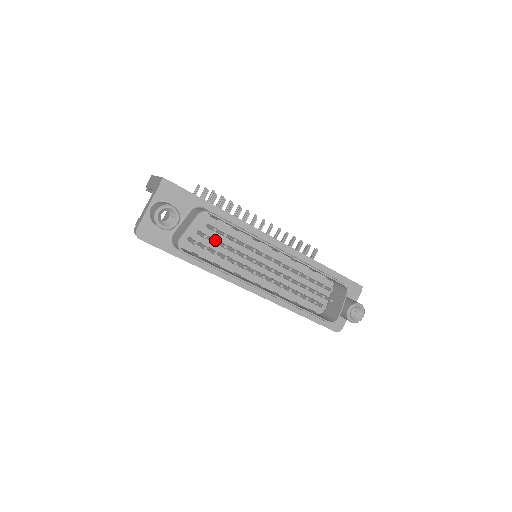
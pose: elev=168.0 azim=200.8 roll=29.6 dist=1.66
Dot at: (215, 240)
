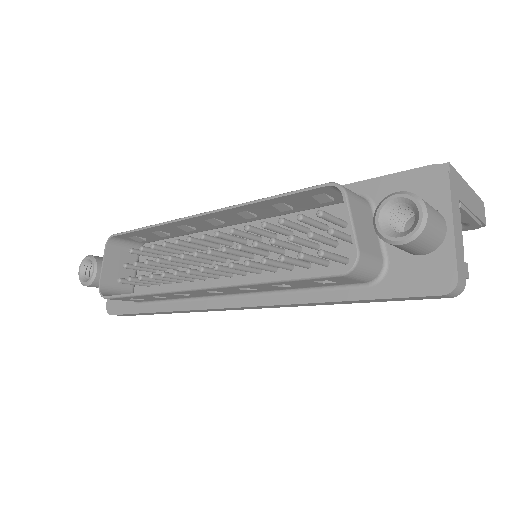
Dot at: (134, 262)
